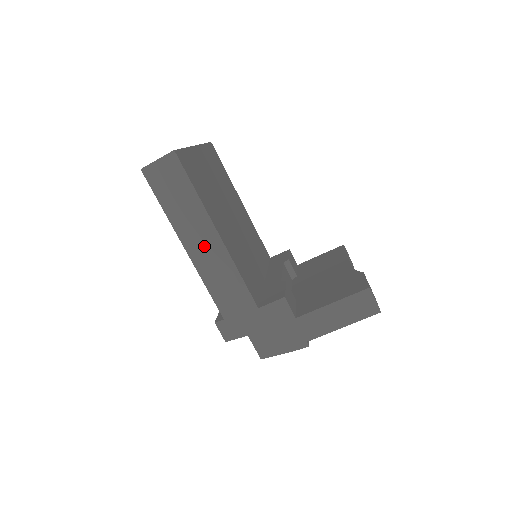
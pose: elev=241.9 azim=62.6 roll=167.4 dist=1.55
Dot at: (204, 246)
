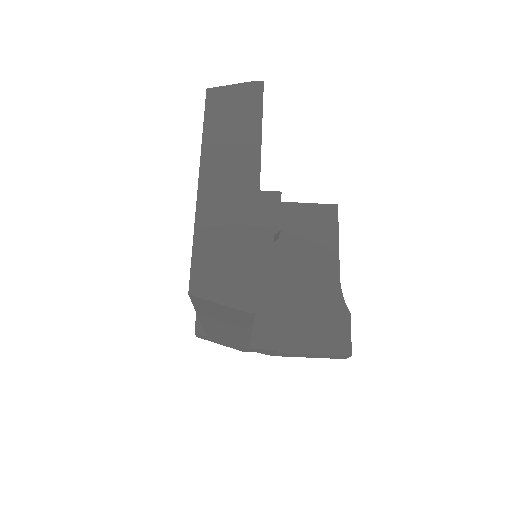
Dot at: (226, 330)
